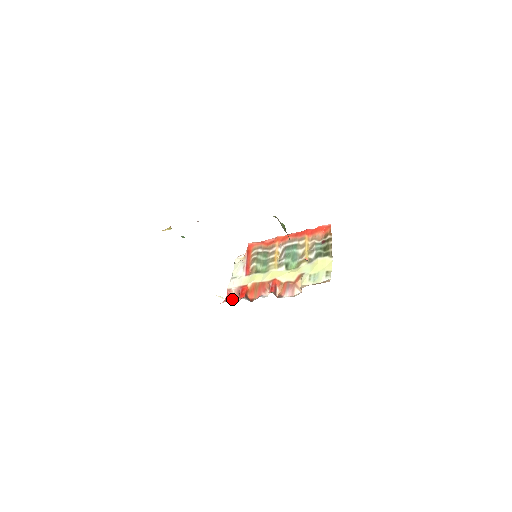
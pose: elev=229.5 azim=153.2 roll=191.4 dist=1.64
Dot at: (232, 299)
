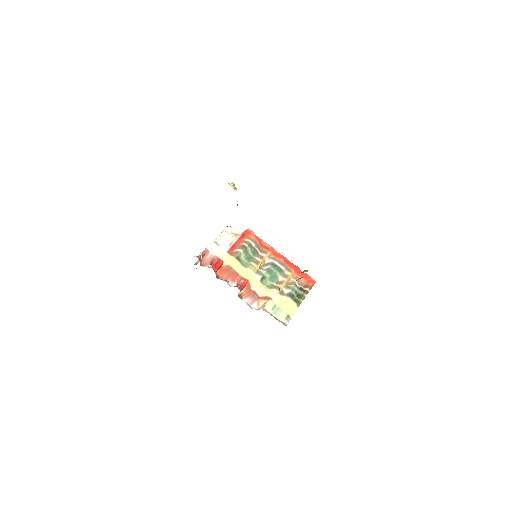
Dot at: (203, 259)
